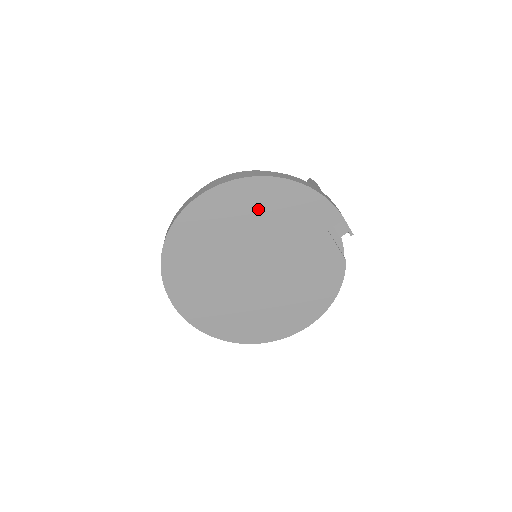
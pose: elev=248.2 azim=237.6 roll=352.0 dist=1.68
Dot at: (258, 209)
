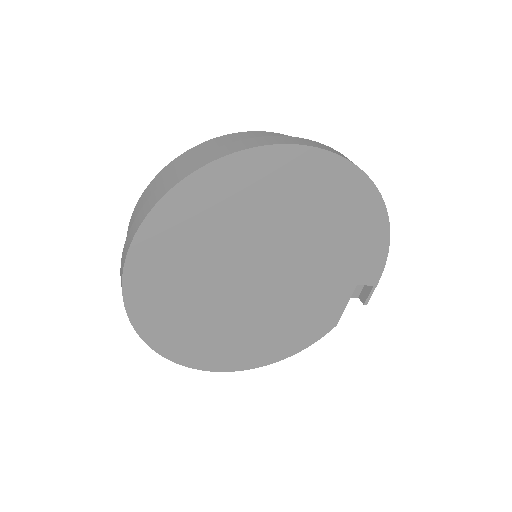
Dot at: (336, 214)
